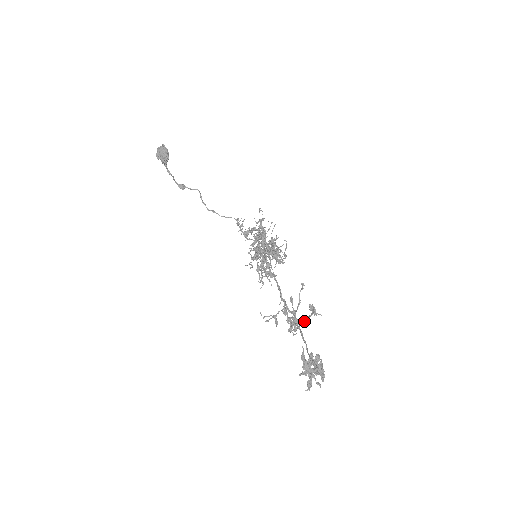
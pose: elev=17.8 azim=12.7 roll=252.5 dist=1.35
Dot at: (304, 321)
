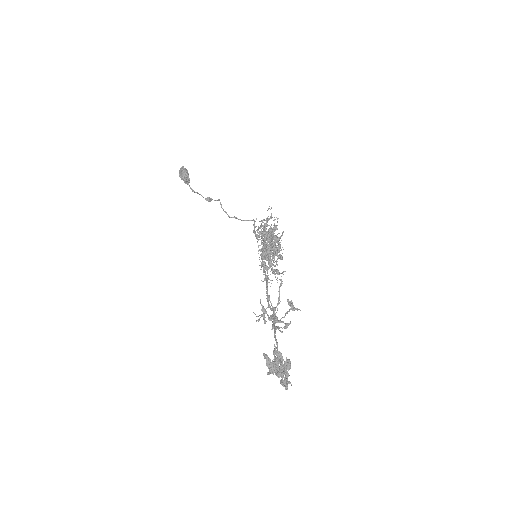
Dot at: occluded
